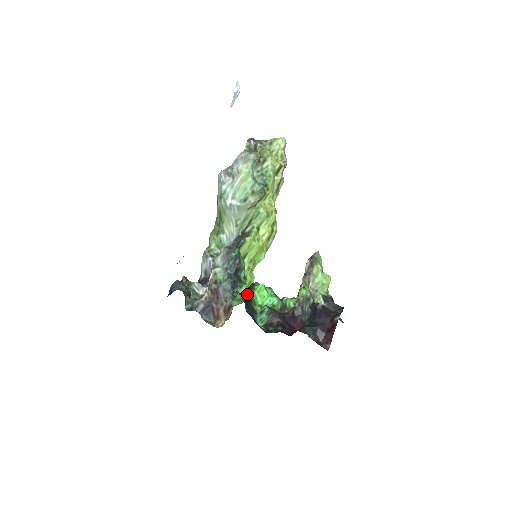
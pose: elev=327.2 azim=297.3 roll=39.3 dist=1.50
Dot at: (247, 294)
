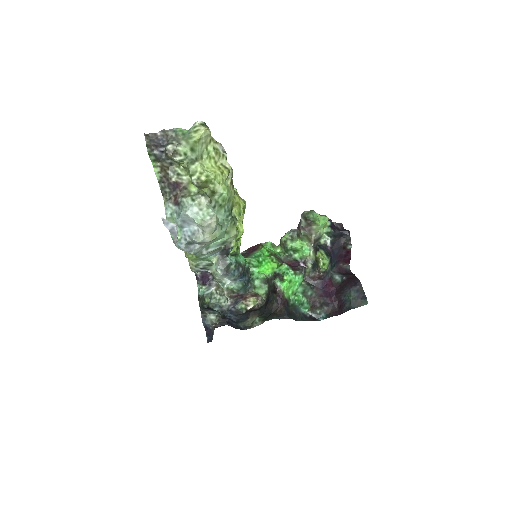
Dot at: (283, 303)
